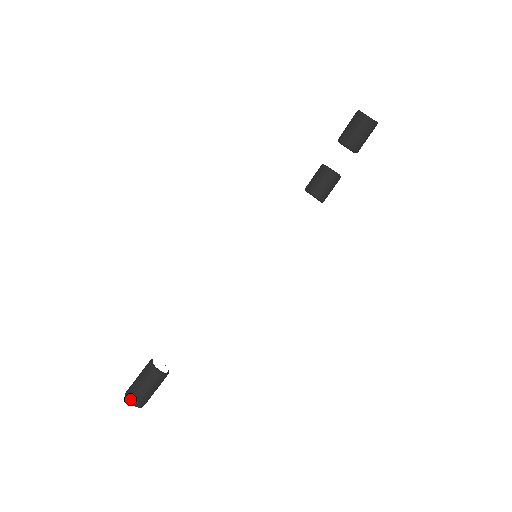
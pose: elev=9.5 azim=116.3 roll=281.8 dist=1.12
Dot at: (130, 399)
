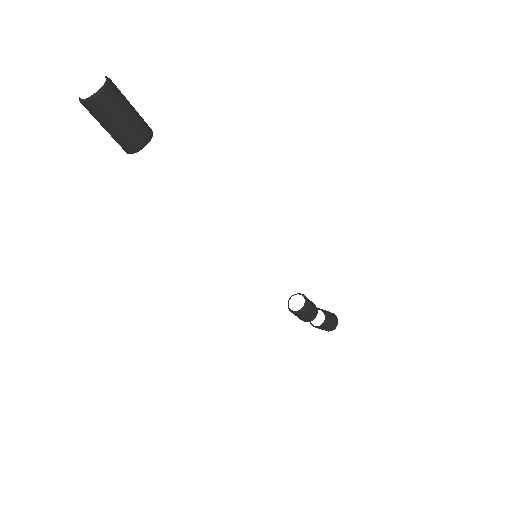
Dot at: occluded
